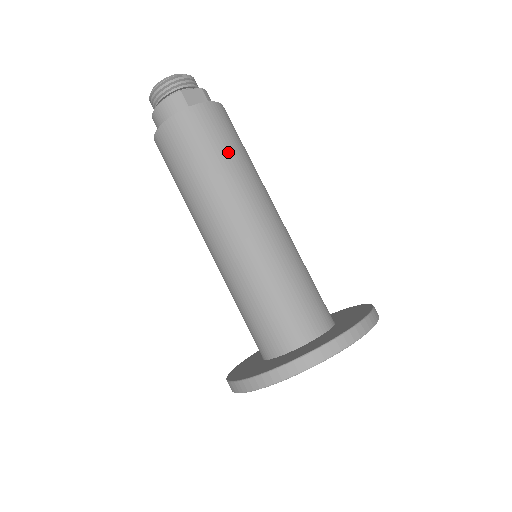
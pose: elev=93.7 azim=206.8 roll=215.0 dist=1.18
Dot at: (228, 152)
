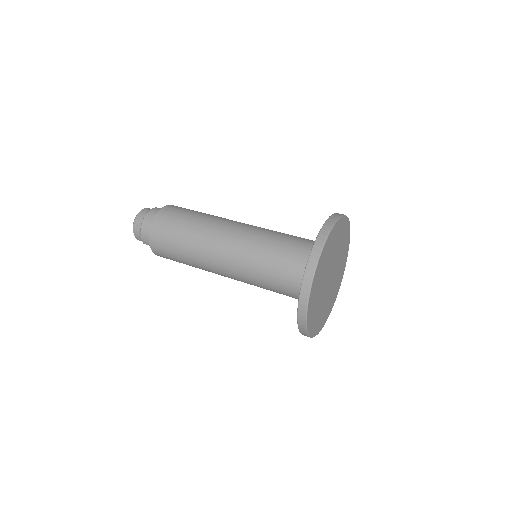
Dot at: occluded
